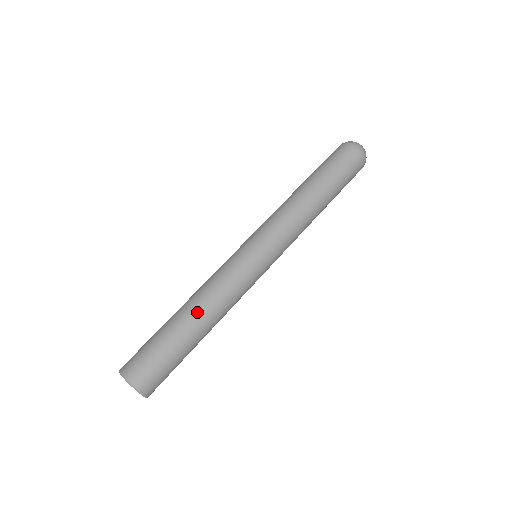
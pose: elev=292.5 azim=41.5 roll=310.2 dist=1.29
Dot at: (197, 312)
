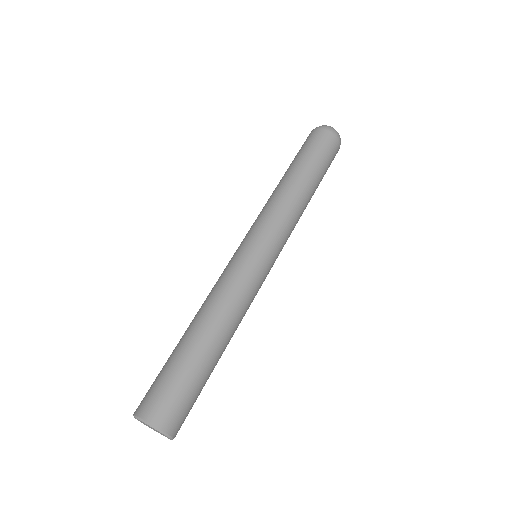
Dot at: (211, 327)
